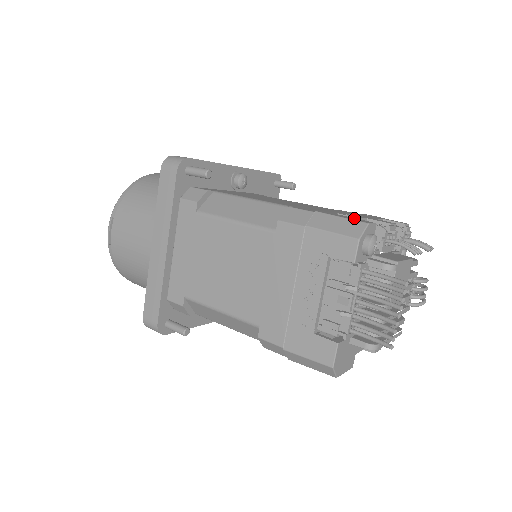
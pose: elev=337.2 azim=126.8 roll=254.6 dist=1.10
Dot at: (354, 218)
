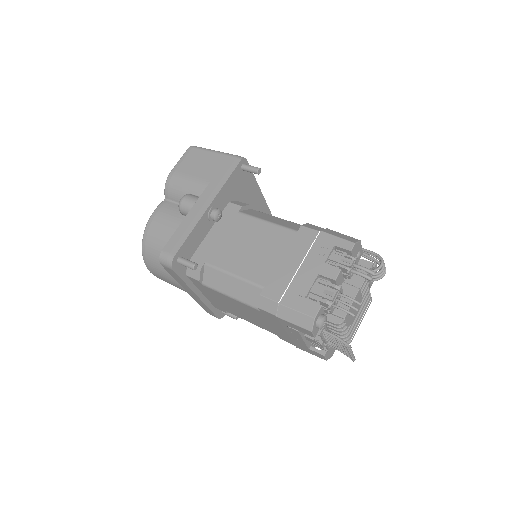
Dot at: (306, 302)
